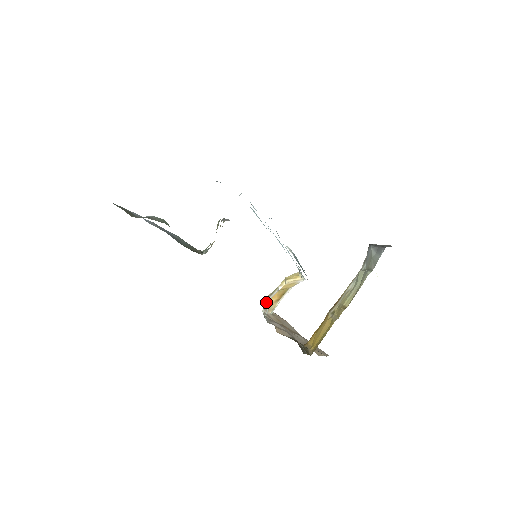
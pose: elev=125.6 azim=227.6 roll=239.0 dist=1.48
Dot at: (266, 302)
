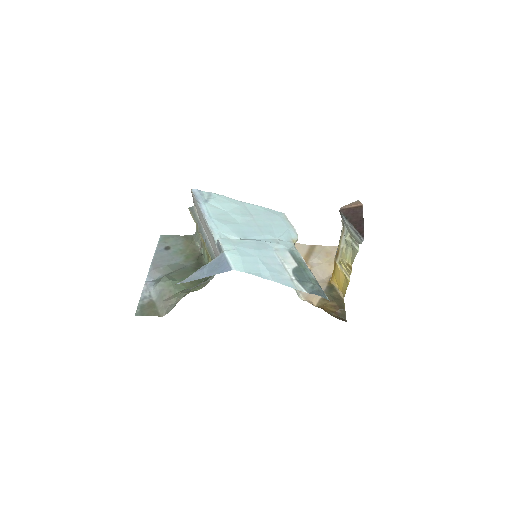
Dot at: occluded
